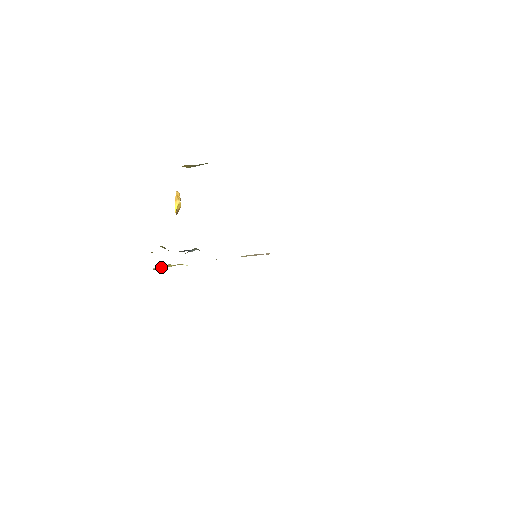
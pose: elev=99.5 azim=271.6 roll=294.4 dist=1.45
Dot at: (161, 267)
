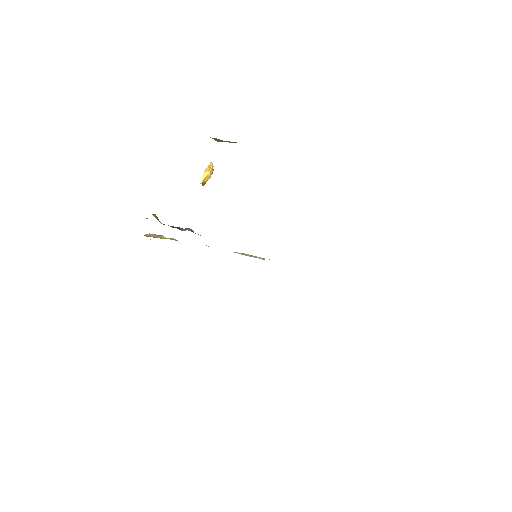
Dot at: (153, 235)
